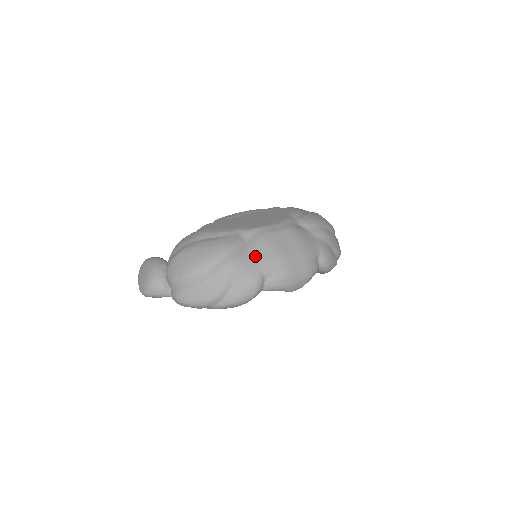
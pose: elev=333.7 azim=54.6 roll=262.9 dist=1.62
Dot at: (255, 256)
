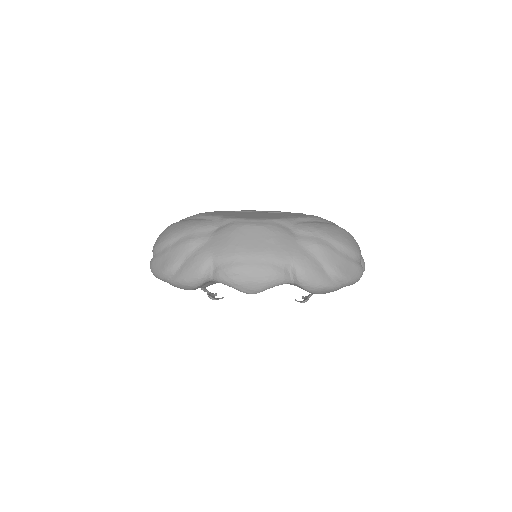
Dot at: (213, 242)
